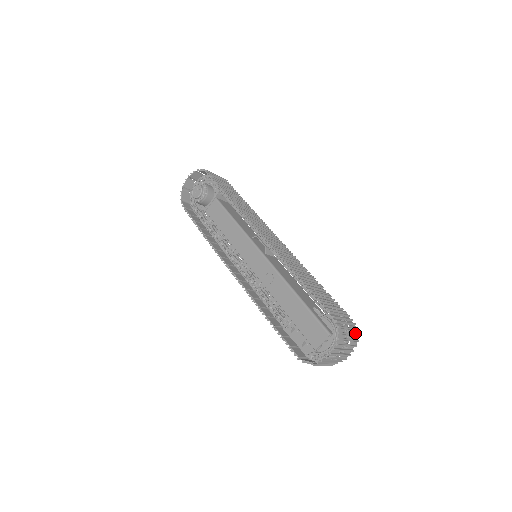
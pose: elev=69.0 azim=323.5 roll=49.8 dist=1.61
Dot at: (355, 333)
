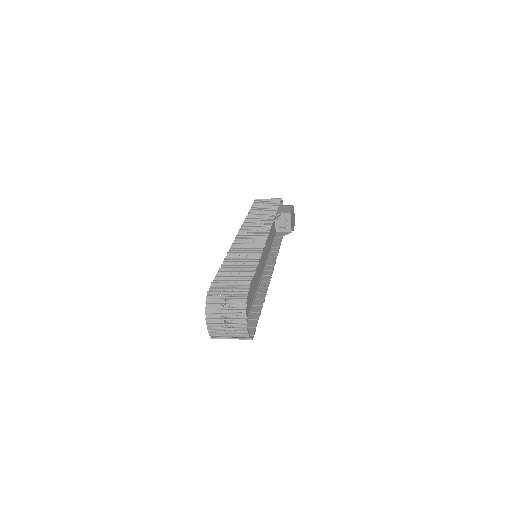
Dot at: (244, 301)
